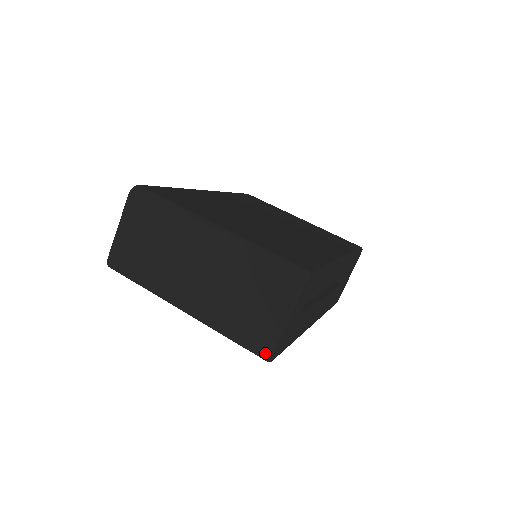
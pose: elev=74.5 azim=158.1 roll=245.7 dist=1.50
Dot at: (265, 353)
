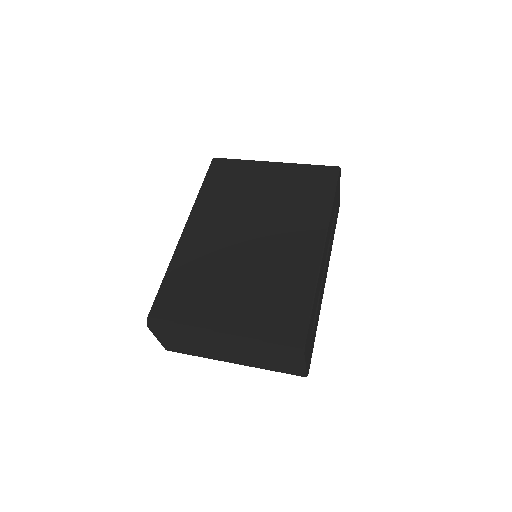
Dot at: (302, 376)
